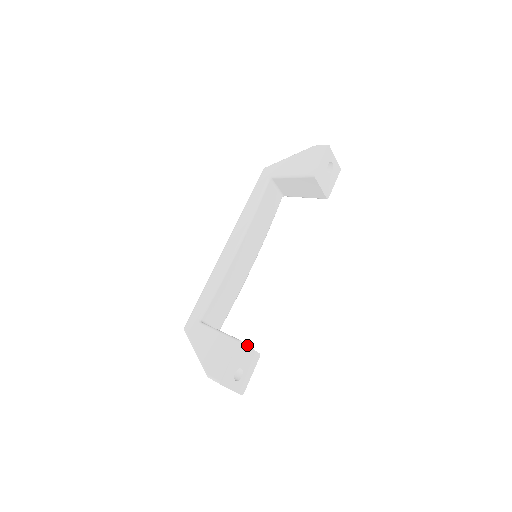
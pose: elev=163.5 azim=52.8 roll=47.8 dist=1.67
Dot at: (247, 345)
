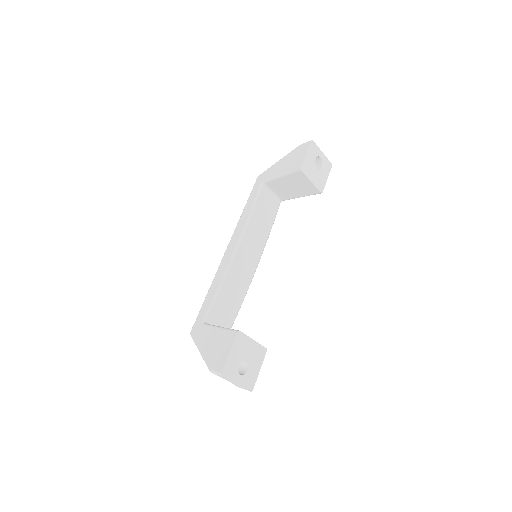
Dot at: (249, 337)
